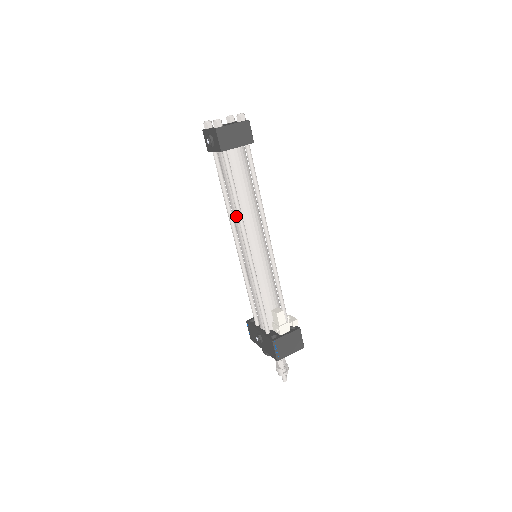
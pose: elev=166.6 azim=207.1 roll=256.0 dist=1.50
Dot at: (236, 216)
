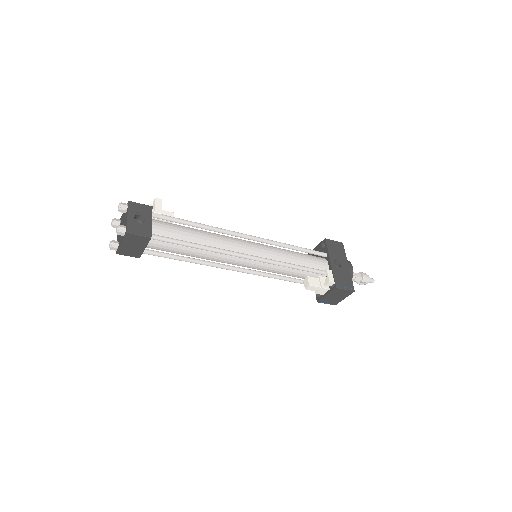
Dot at: occluded
